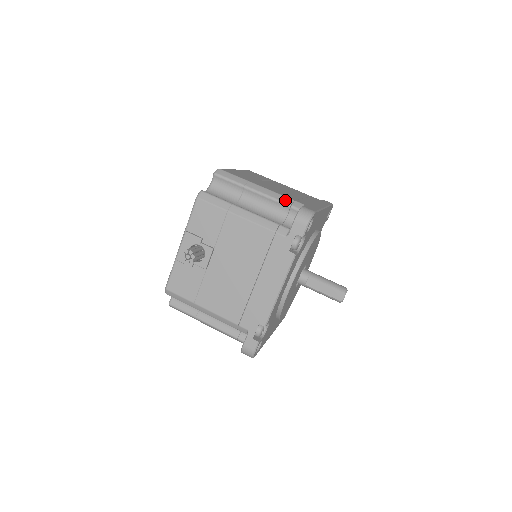
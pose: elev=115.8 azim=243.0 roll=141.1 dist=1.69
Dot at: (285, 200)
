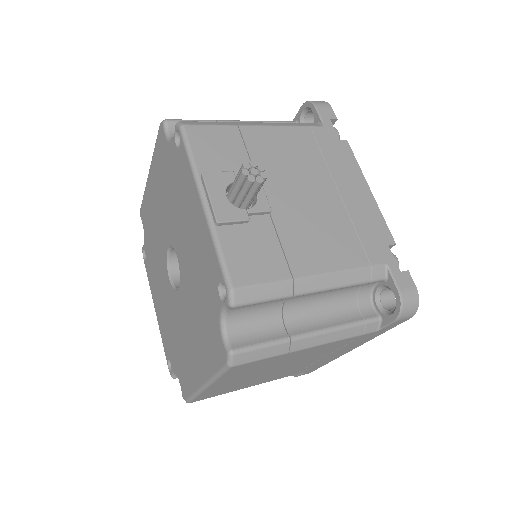
Dot at: (271, 121)
